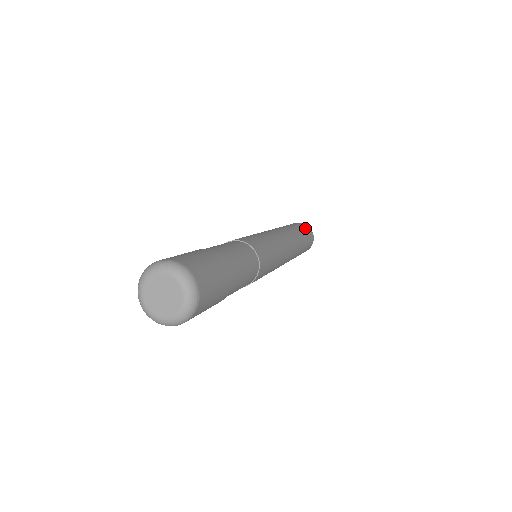
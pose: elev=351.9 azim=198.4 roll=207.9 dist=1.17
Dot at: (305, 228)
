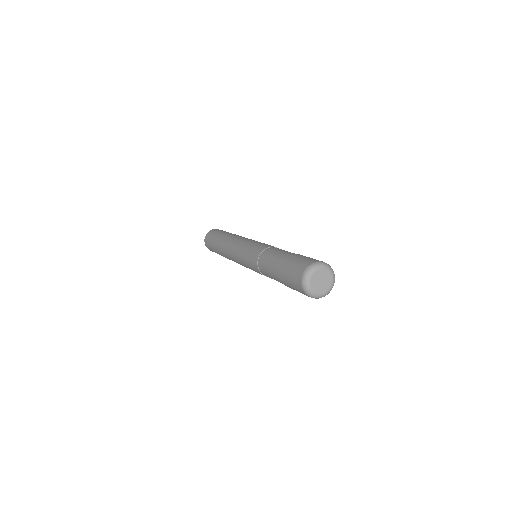
Dot at: occluded
